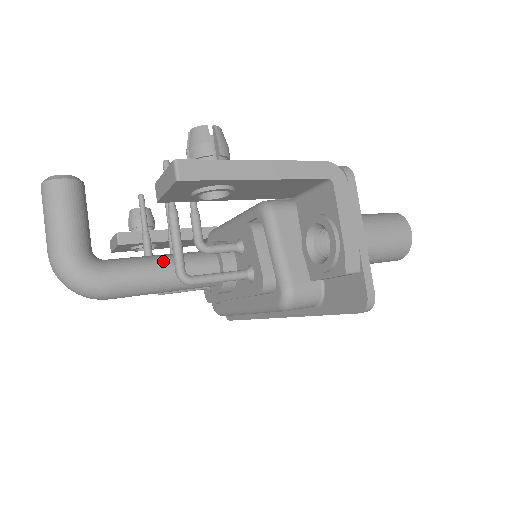
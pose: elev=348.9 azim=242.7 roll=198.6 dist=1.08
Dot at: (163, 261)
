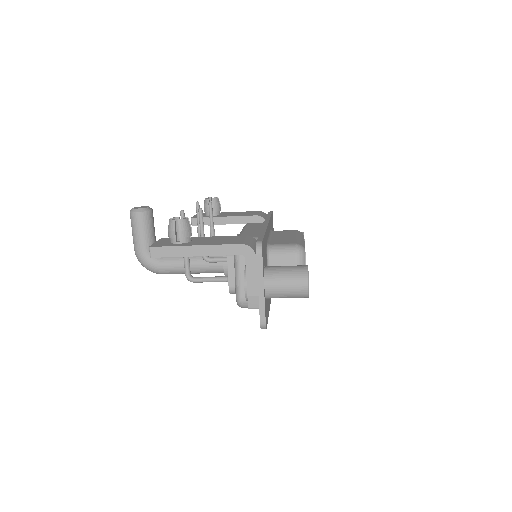
Dot at: (190, 259)
